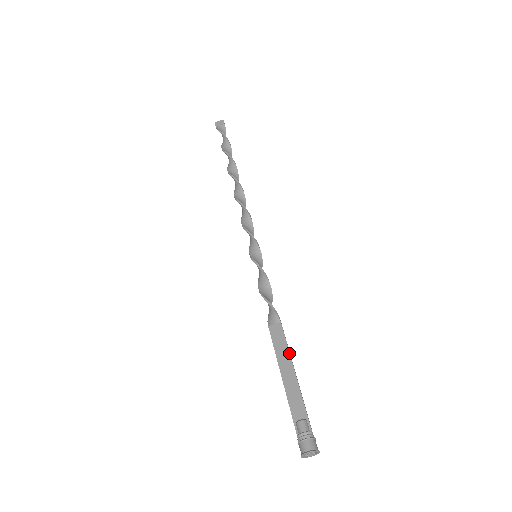
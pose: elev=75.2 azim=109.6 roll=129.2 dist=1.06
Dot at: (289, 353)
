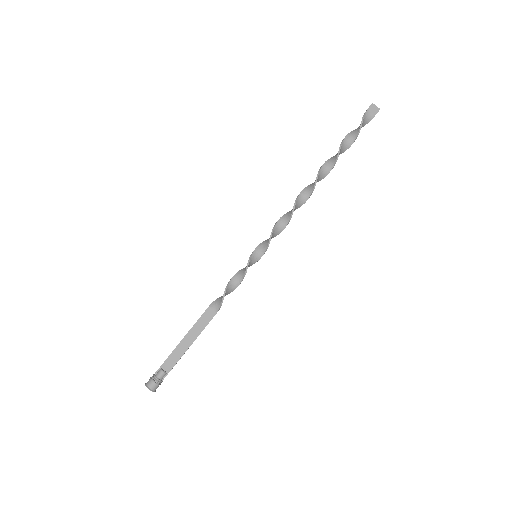
Dot at: (199, 334)
